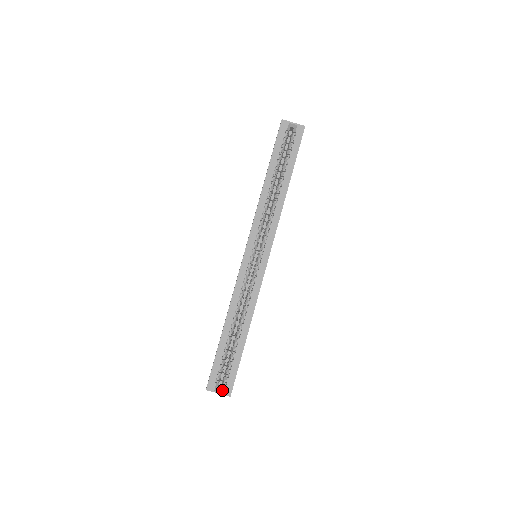
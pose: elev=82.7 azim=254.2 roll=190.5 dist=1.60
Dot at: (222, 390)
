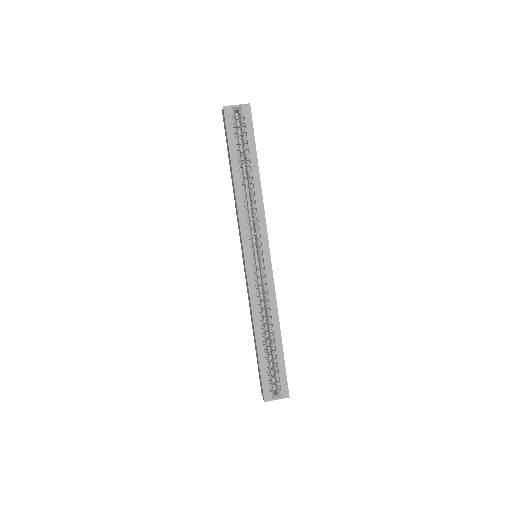
Dot at: (279, 395)
